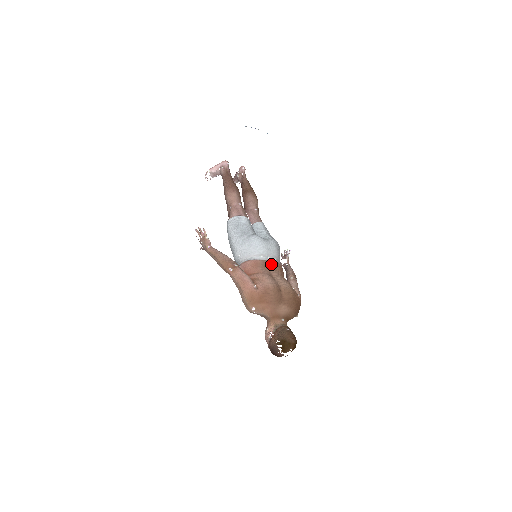
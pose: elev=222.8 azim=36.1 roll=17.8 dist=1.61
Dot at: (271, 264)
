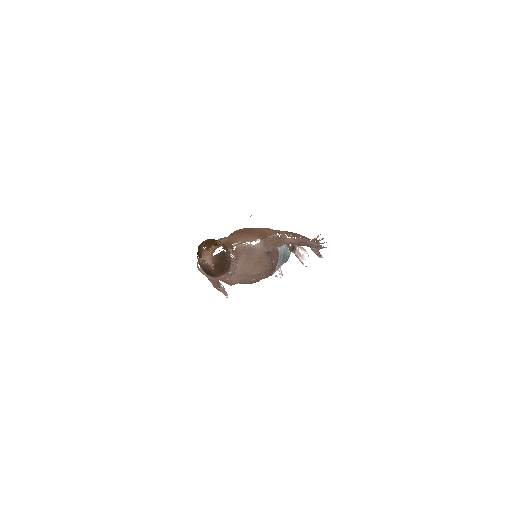
Dot at: occluded
